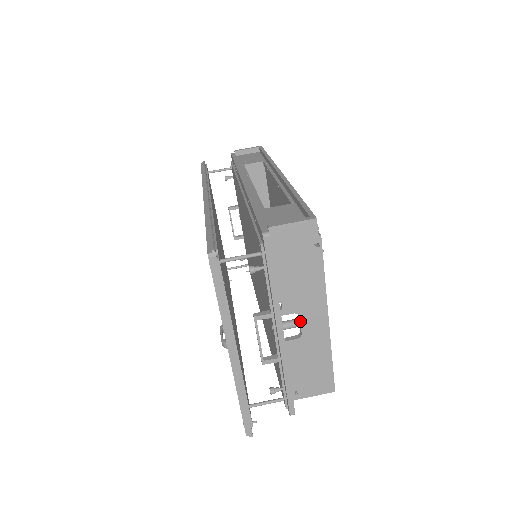
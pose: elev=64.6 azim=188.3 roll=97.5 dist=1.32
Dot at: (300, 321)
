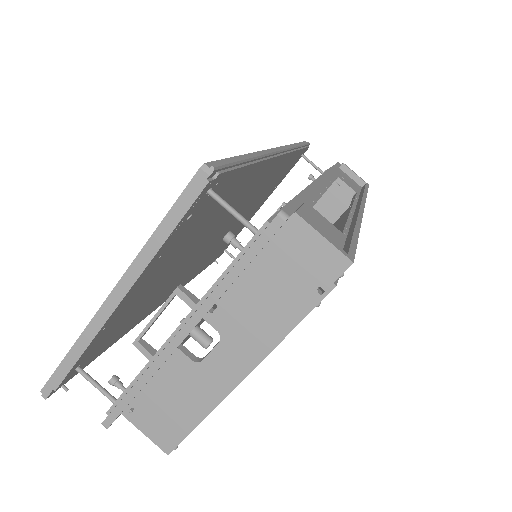
Dot at: (215, 346)
